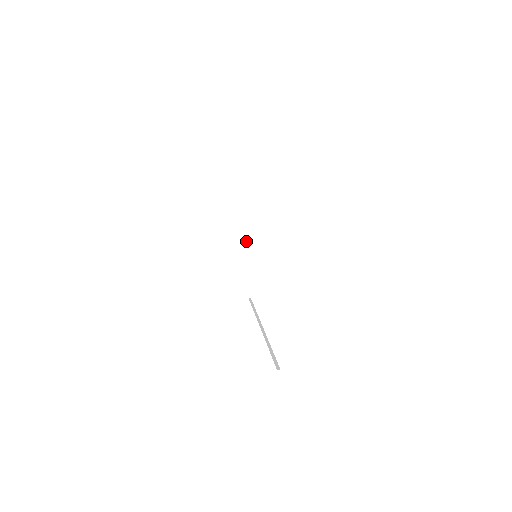
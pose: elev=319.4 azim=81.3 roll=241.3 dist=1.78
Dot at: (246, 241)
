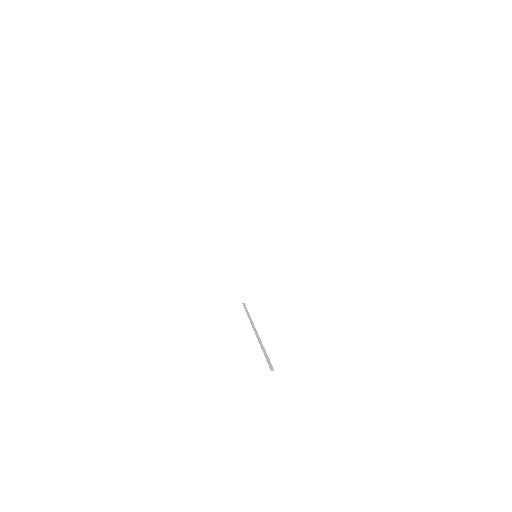
Dot at: occluded
